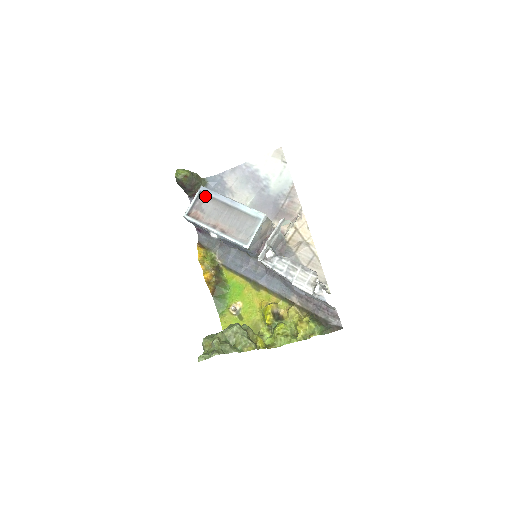
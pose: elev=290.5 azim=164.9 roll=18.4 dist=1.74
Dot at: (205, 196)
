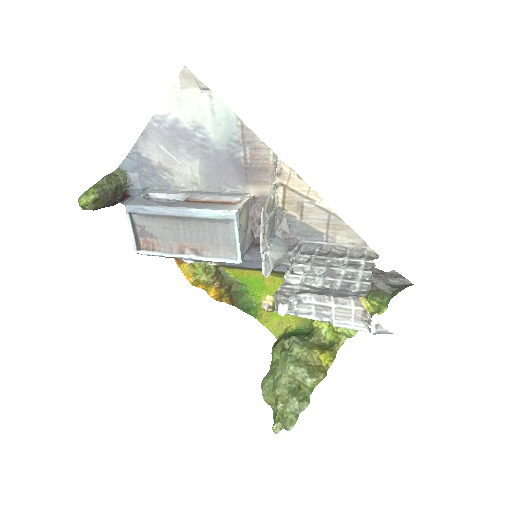
Dot at: (140, 217)
